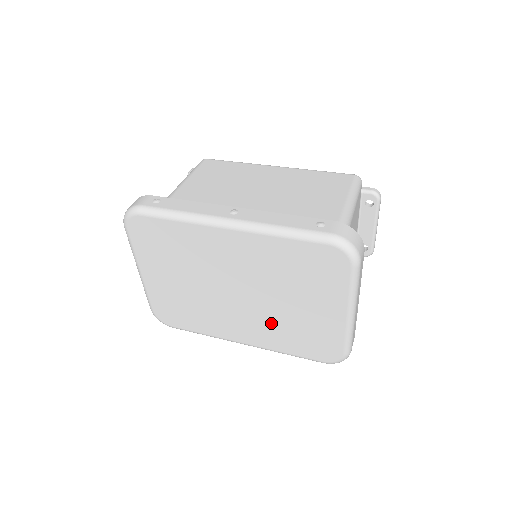
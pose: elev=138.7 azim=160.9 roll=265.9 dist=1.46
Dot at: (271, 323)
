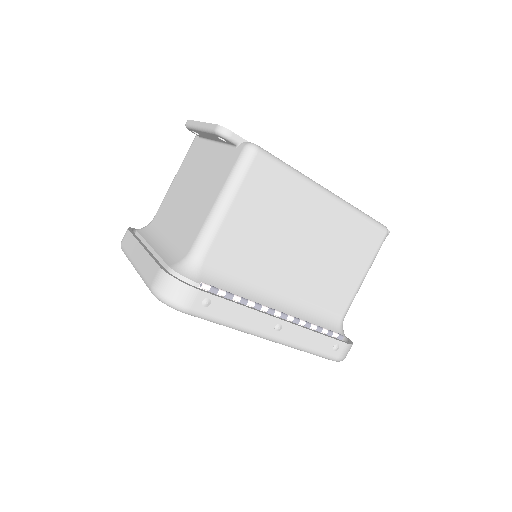
Dot at: occluded
